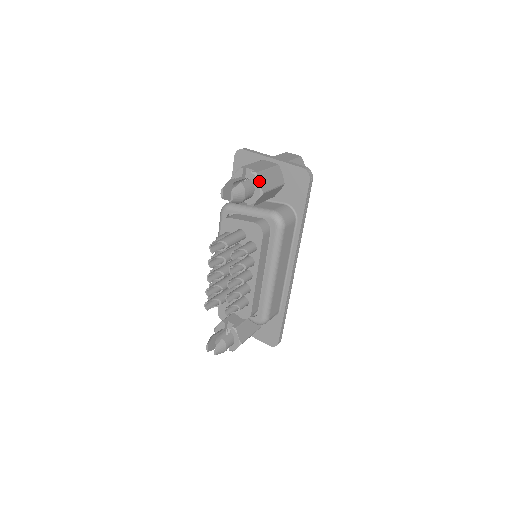
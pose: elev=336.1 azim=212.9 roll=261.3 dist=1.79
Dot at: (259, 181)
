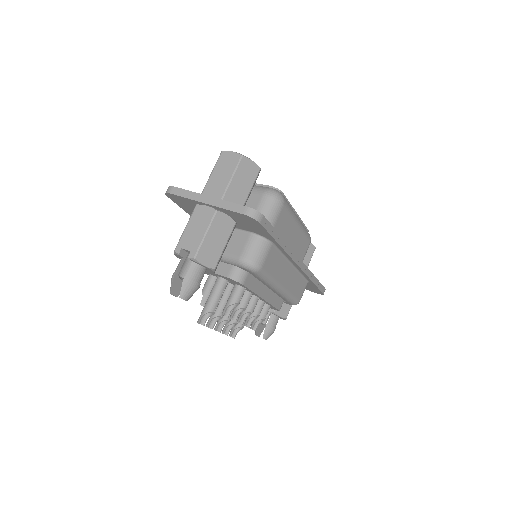
Dot at: (202, 263)
